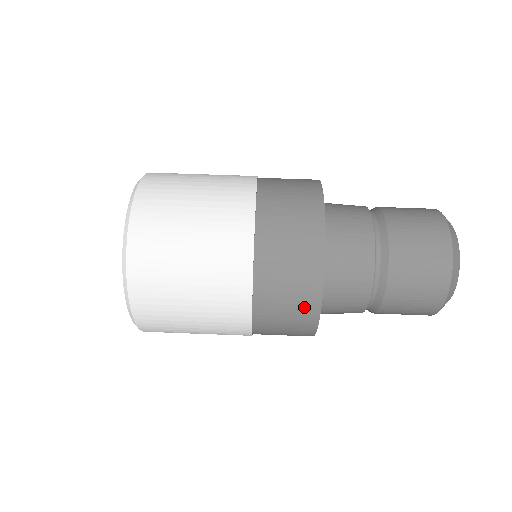
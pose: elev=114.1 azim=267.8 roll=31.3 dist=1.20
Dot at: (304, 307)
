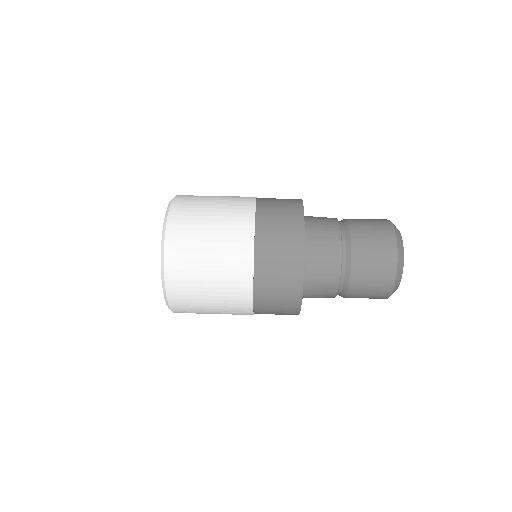
Dot at: (292, 227)
